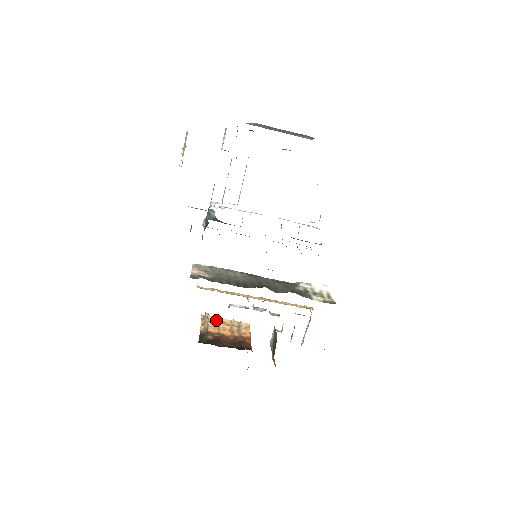
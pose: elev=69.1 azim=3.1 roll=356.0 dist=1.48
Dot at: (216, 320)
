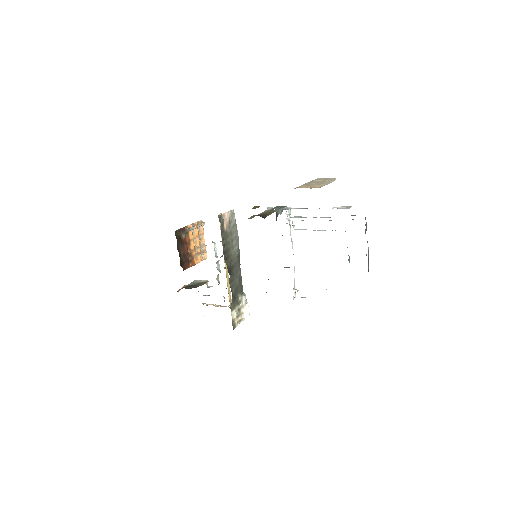
Dot at: (201, 233)
